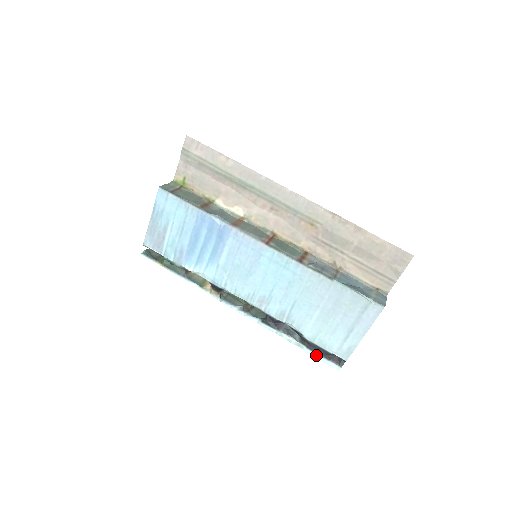
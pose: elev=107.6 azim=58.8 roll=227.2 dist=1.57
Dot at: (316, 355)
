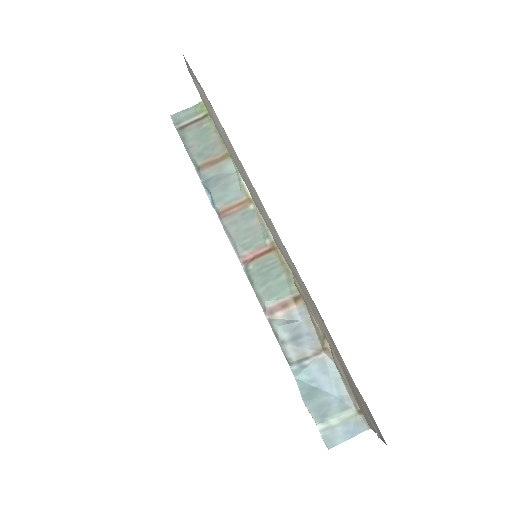
Dot at: occluded
